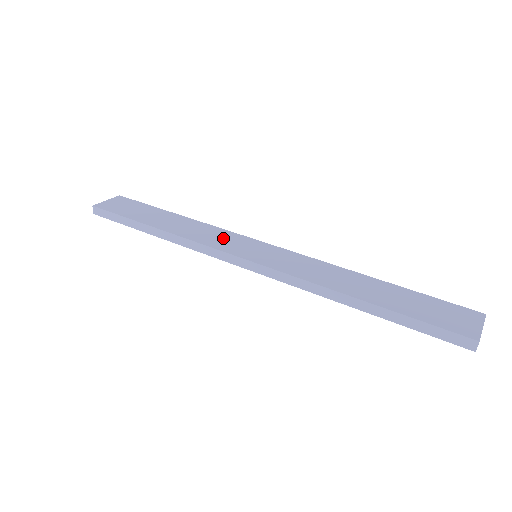
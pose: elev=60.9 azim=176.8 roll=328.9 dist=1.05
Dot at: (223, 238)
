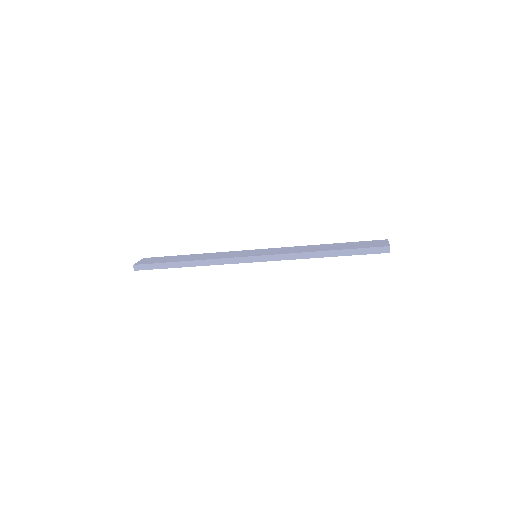
Dot at: (231, 254)
